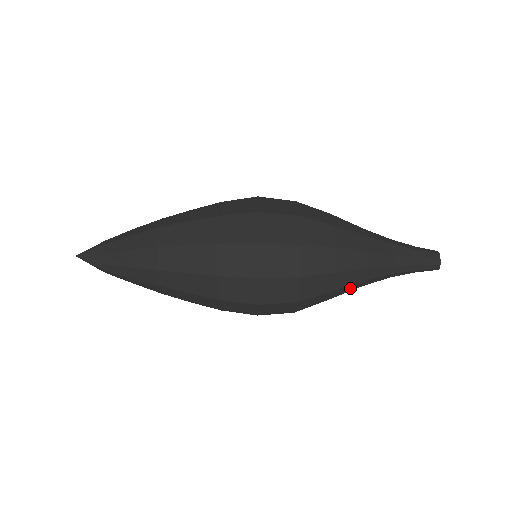
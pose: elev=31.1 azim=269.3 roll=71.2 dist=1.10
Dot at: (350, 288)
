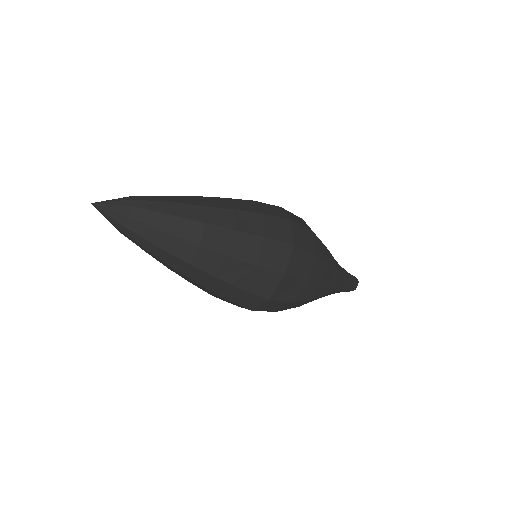
Dot at: occluded
